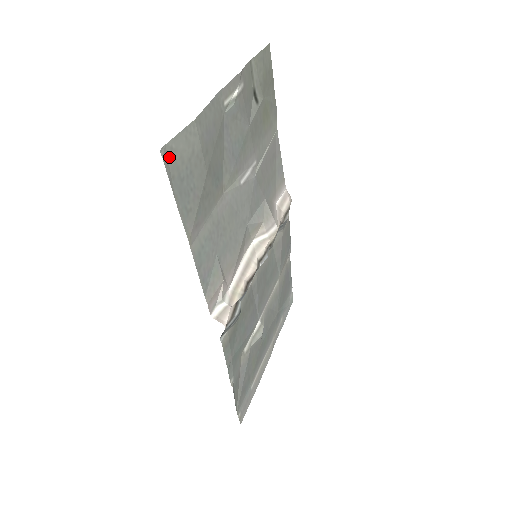
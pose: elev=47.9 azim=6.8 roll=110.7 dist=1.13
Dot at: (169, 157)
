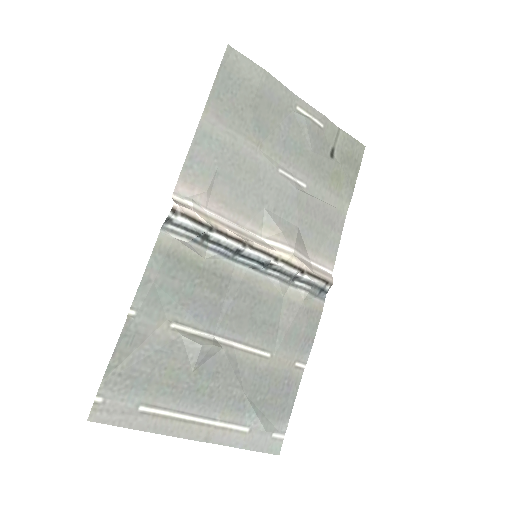
Dot at: (231, 57)
